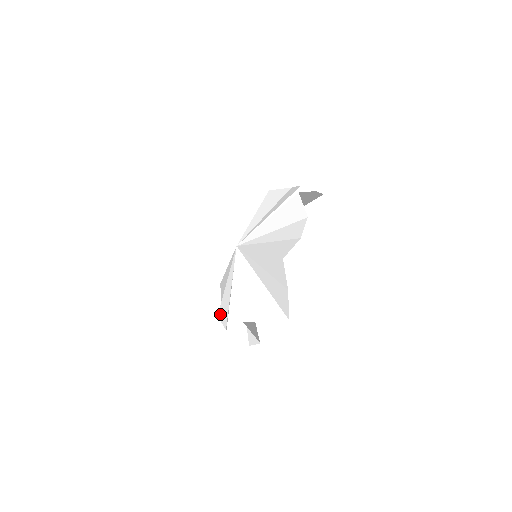
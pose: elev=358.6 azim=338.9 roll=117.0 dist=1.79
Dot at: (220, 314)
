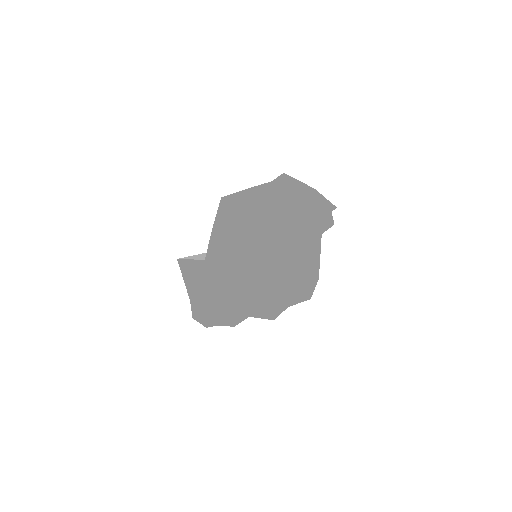
Dot at: (216, 320)
